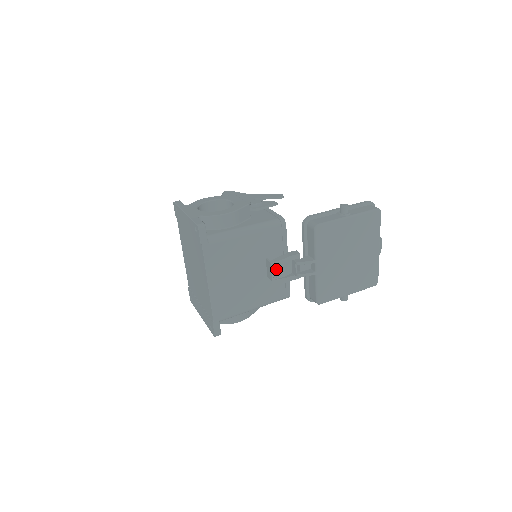
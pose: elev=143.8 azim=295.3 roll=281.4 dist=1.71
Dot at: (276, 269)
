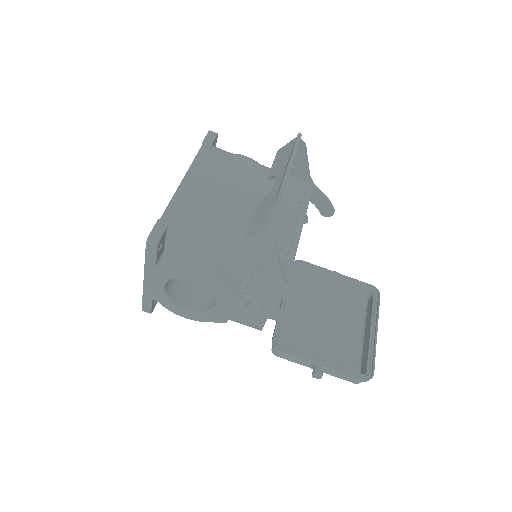
Dot at: occluded
